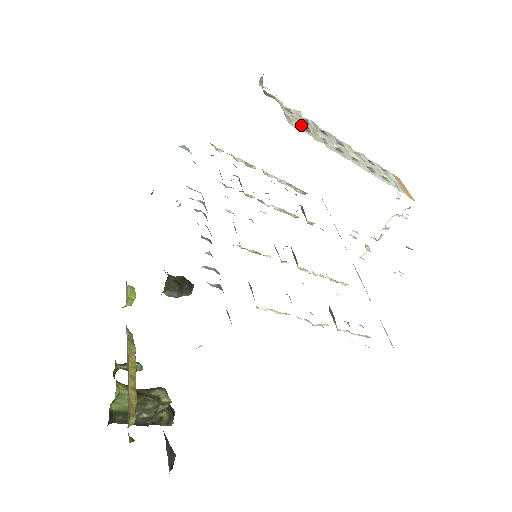
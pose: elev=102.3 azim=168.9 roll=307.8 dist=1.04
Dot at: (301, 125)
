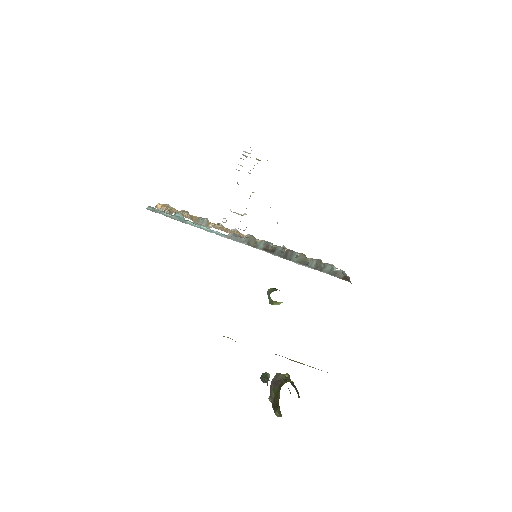
Dot at: occluded
